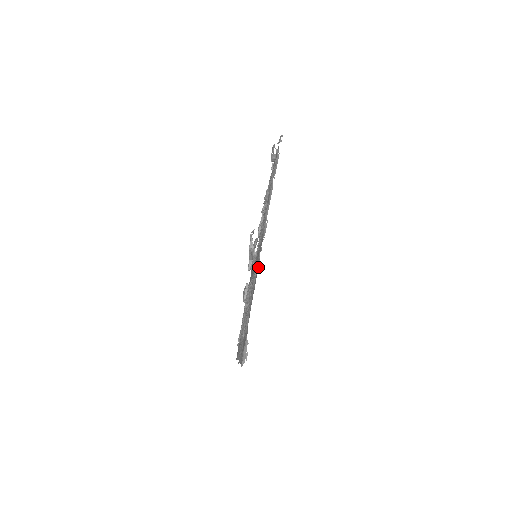
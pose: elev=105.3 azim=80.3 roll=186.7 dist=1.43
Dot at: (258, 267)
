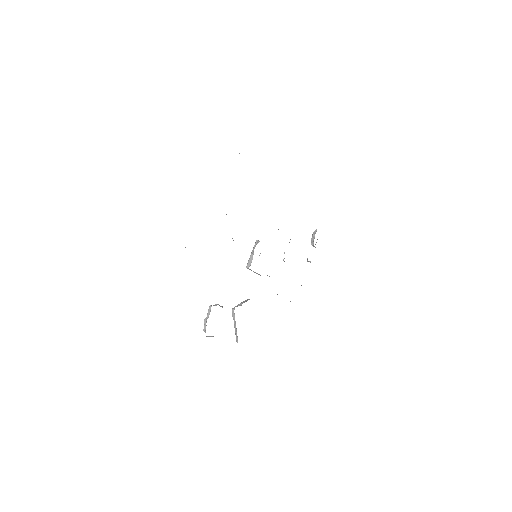
Dot at: occluded
